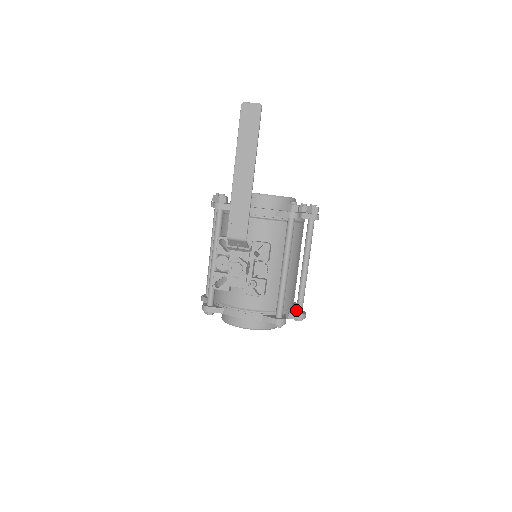
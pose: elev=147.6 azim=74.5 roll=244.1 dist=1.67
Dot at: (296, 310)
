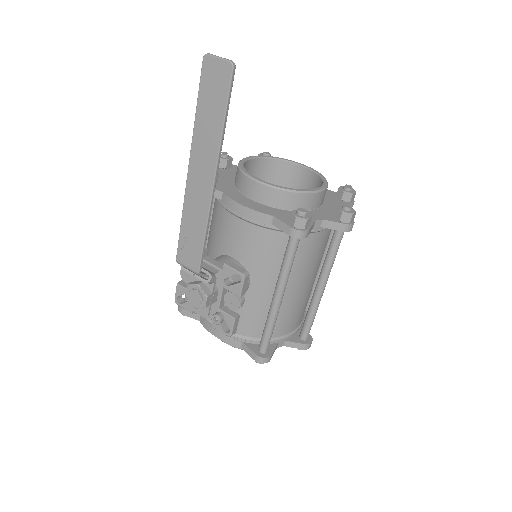
Dot at: (299, 335)
